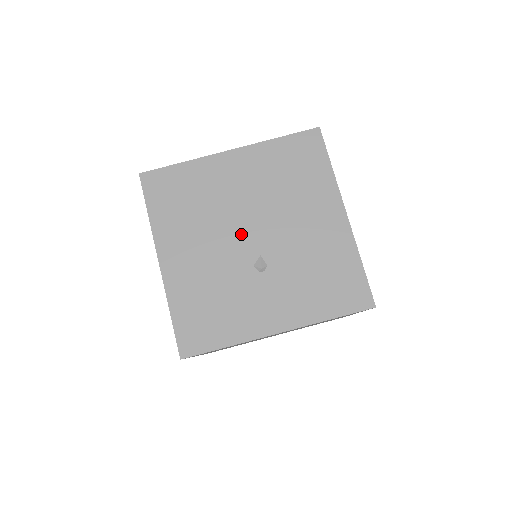
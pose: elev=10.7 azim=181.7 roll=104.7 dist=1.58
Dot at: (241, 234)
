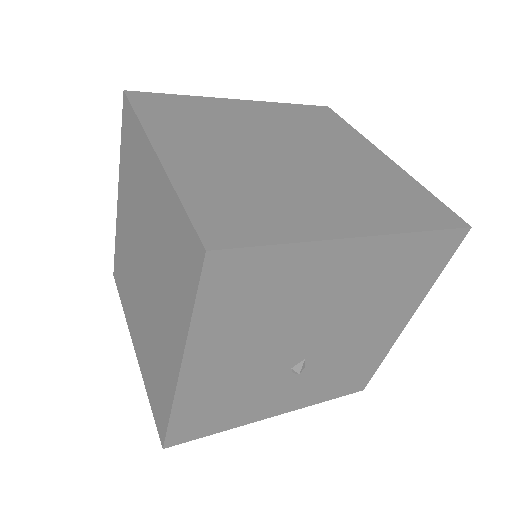
Dot at: (301, 340)
